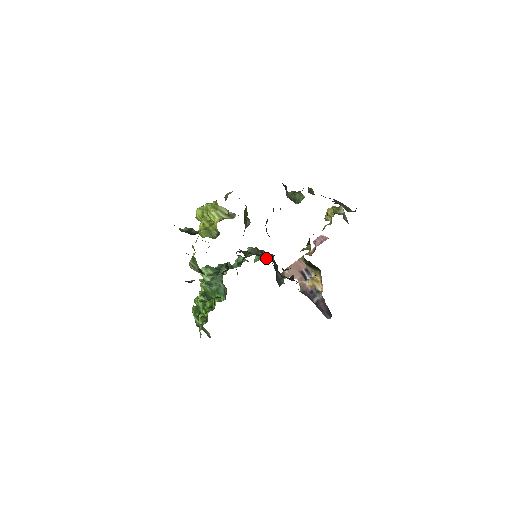
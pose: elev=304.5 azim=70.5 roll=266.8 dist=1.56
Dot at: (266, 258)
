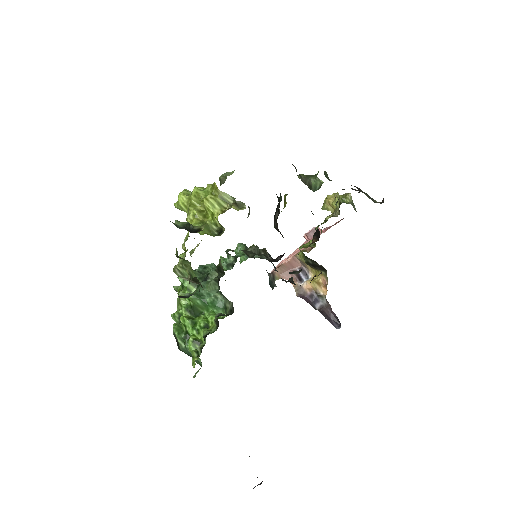
Dot at: (271, 259)
